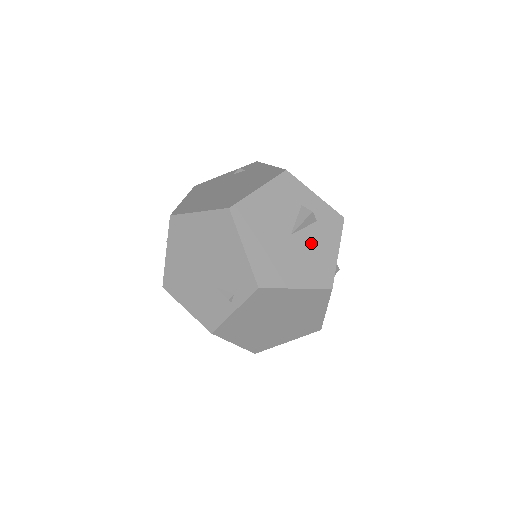
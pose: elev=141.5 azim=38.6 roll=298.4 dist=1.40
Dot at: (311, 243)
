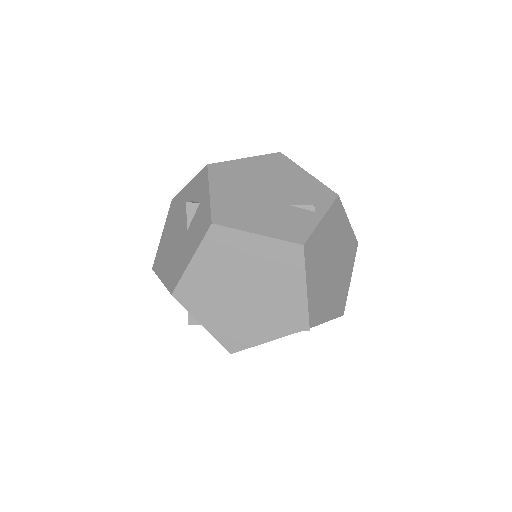
Dot at: occluded
